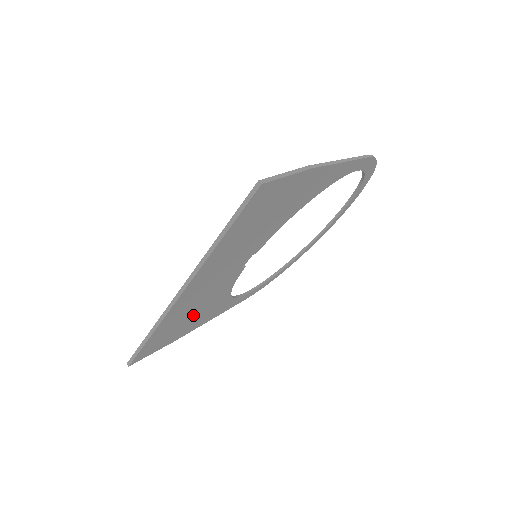
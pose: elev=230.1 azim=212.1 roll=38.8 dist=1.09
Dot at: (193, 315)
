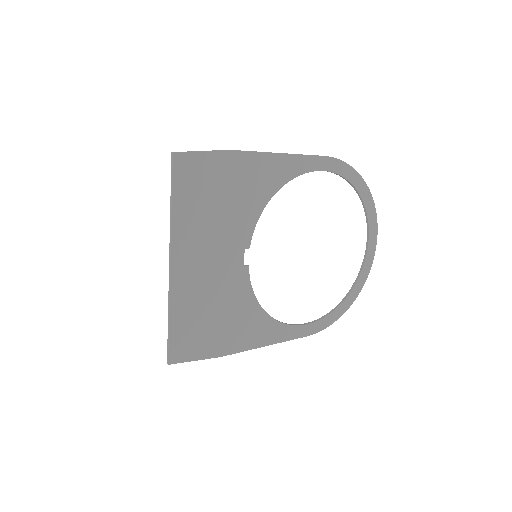
Dot at: (219, 318)
